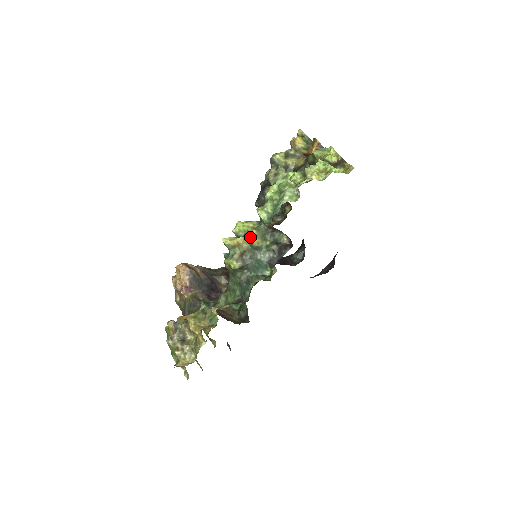
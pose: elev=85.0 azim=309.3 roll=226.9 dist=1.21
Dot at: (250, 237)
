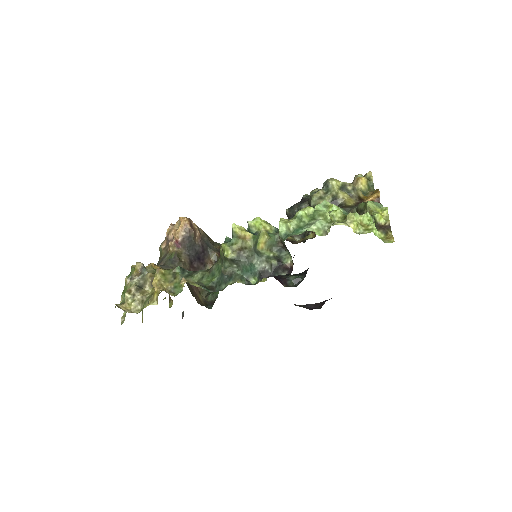
Dot at: (259, 239)
